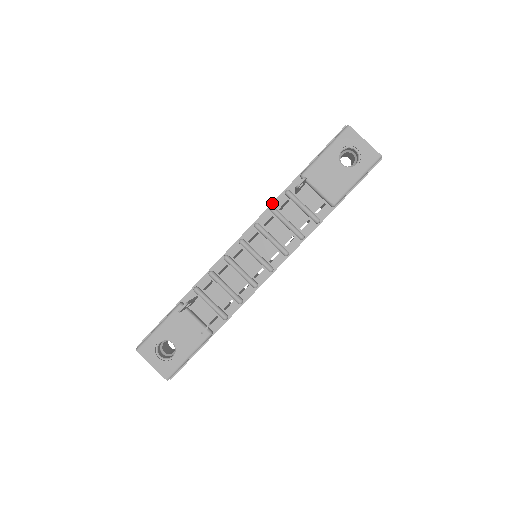
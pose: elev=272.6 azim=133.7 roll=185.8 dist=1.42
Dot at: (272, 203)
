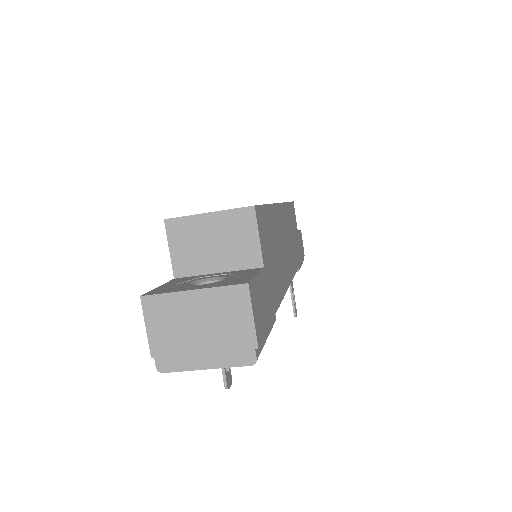
Dot at: occluded
